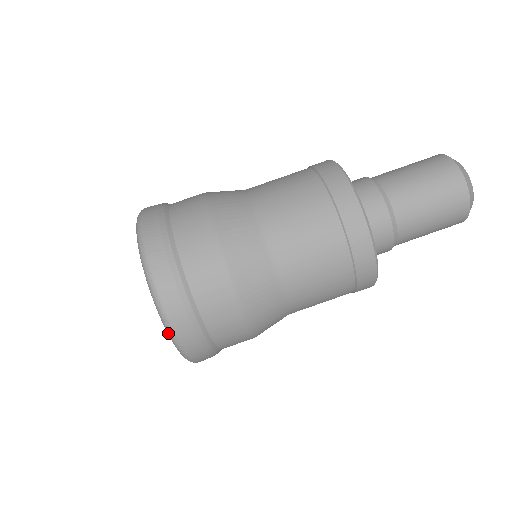
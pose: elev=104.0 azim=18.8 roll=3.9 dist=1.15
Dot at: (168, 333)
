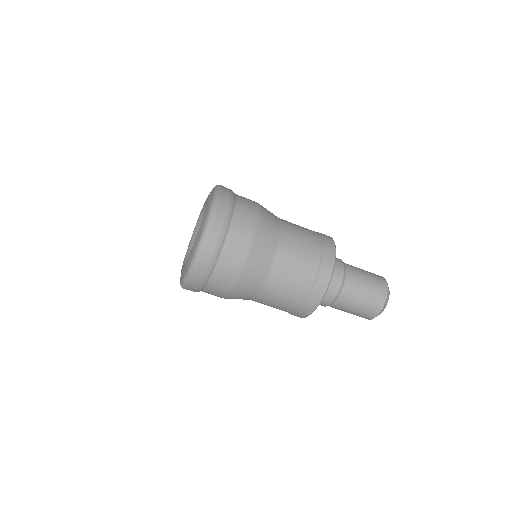
Dot at: (191, 264)
